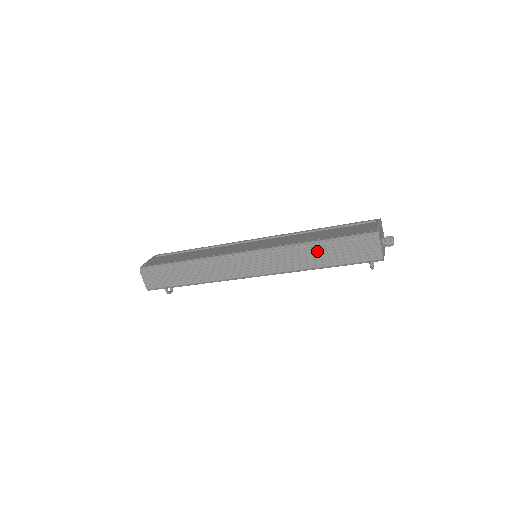
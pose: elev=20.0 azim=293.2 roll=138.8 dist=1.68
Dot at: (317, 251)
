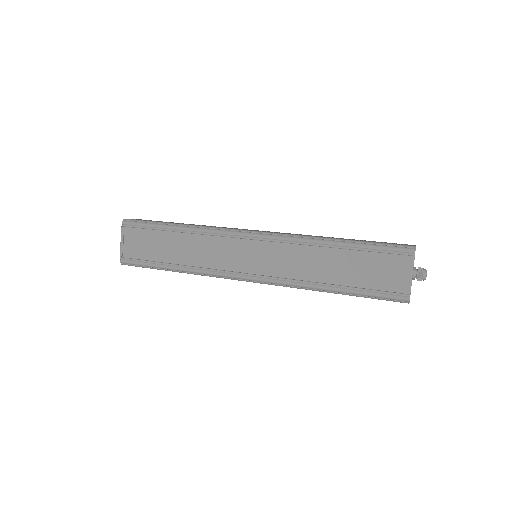
Dot at: occluded
